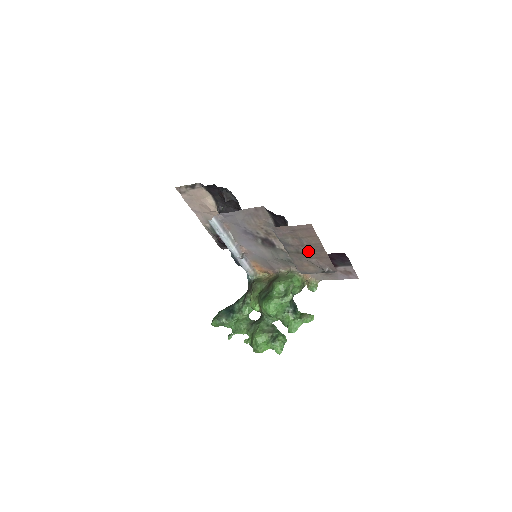
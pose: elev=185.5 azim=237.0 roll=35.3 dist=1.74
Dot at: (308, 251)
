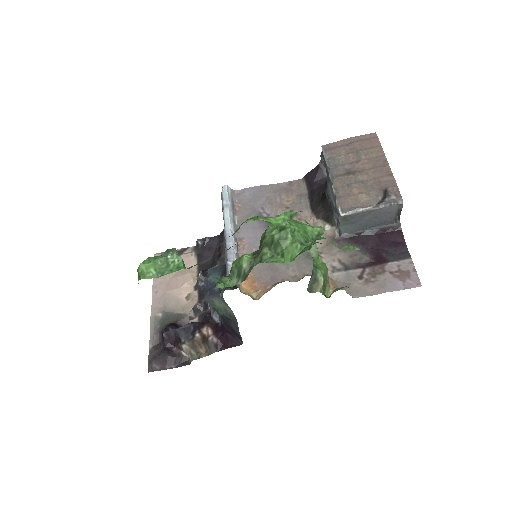
Dot at: (364, 169)
